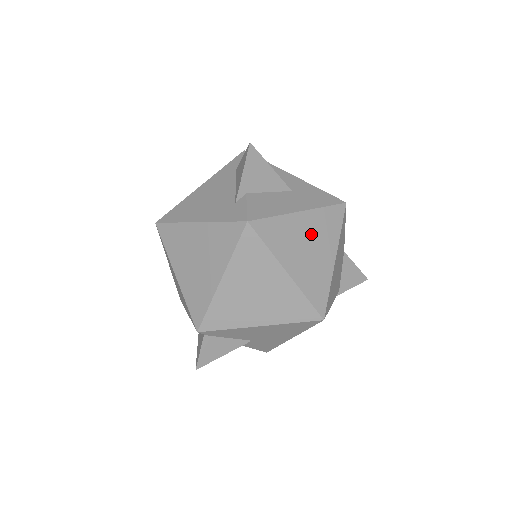
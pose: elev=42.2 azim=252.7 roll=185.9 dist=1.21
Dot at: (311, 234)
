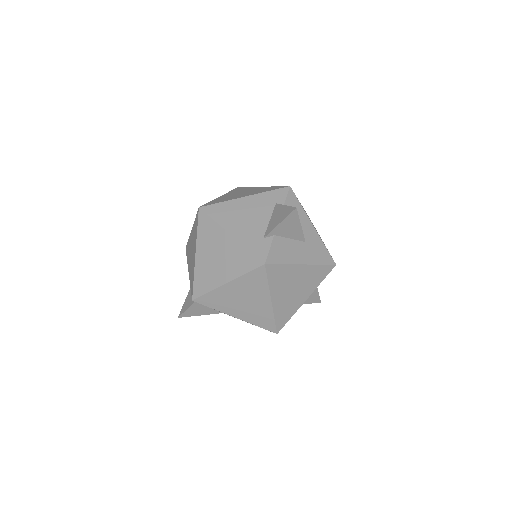
Dot at: (301, 280)
